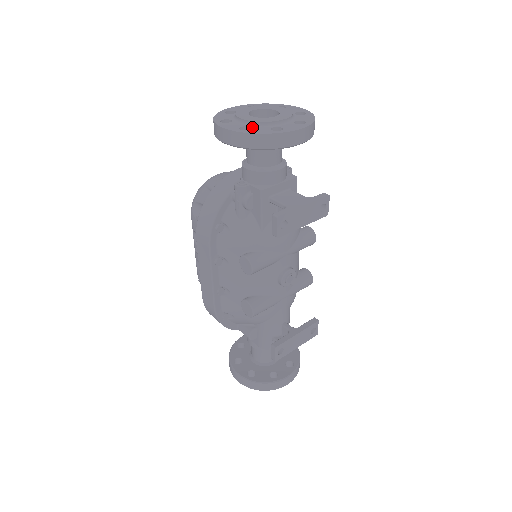
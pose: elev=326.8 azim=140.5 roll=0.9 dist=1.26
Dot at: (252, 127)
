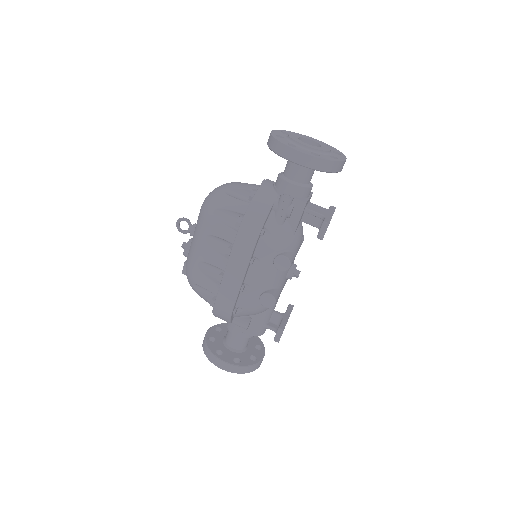
Dot at: (318, 154)
